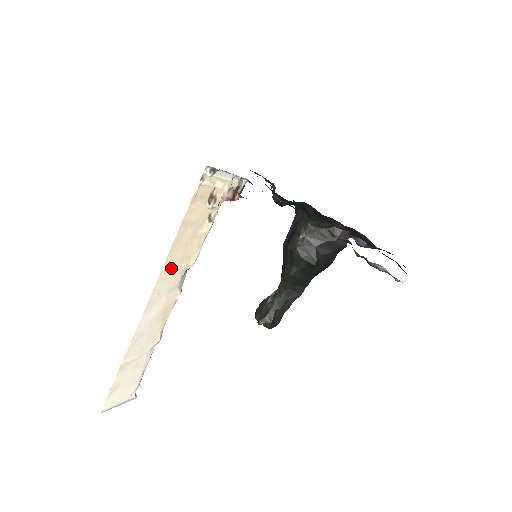
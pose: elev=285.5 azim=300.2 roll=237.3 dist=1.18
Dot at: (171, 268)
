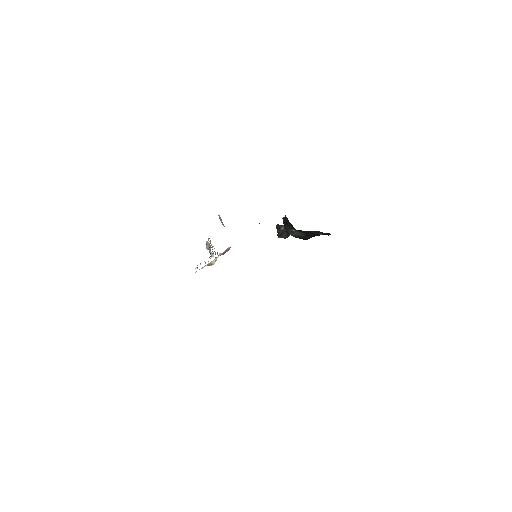
Dot at: occluded
